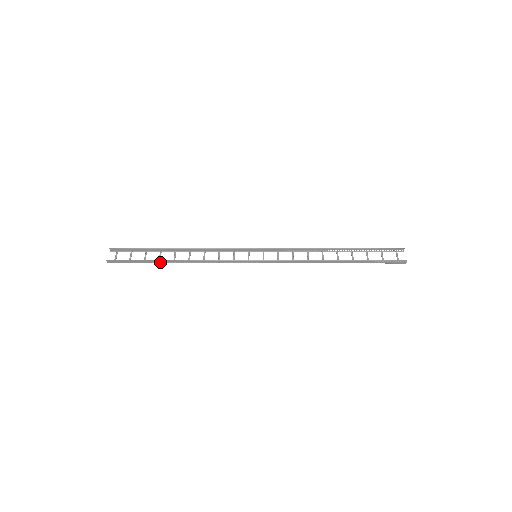
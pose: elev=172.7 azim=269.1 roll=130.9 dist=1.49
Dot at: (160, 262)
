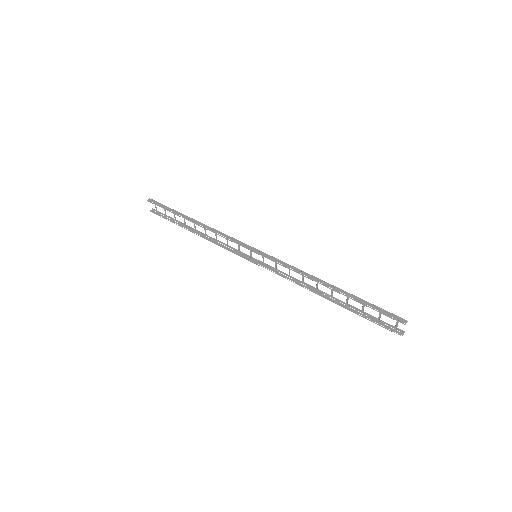
Dot at: (185, 226)
